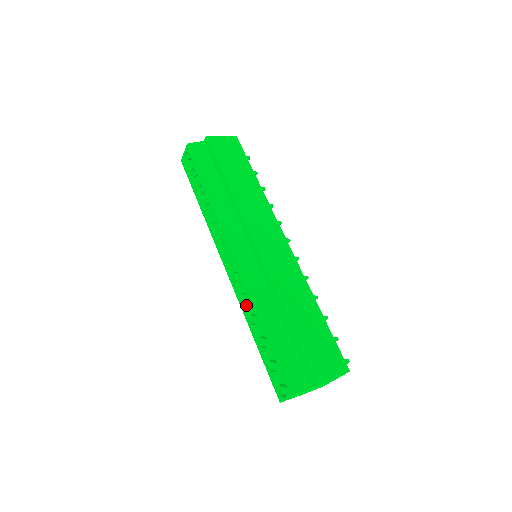
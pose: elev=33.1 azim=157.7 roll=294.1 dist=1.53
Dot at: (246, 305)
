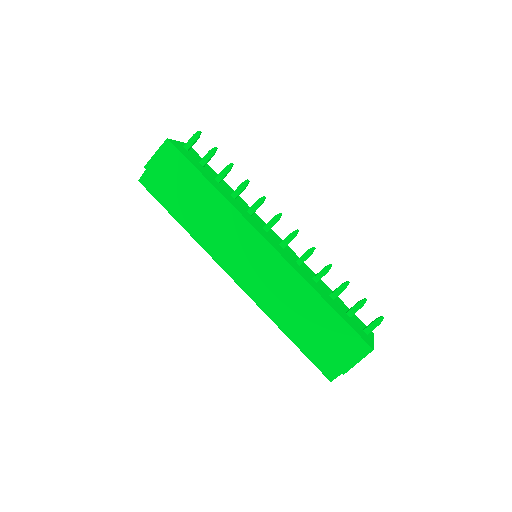
Dot at: occluded
